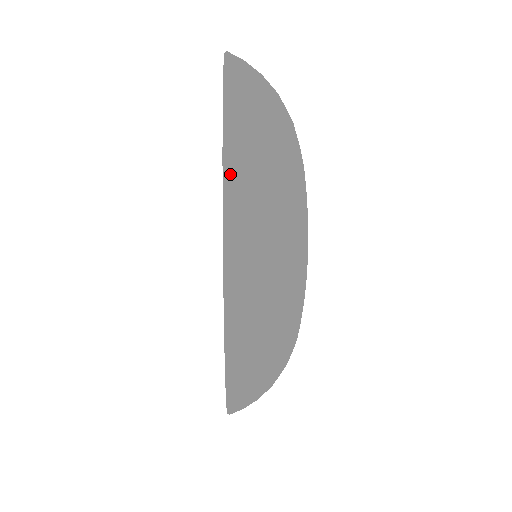
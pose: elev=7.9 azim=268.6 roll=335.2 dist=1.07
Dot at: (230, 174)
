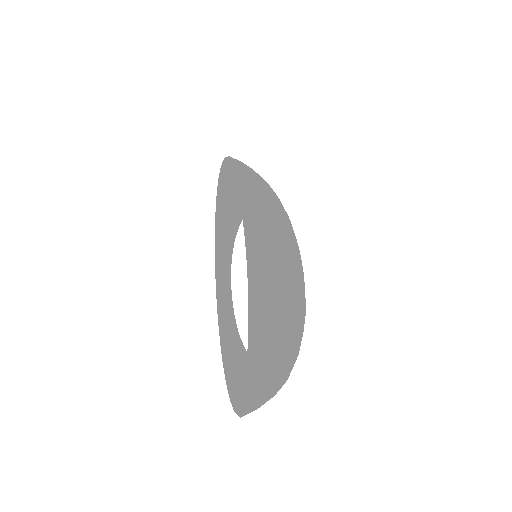
Dot at: (241, 175)
